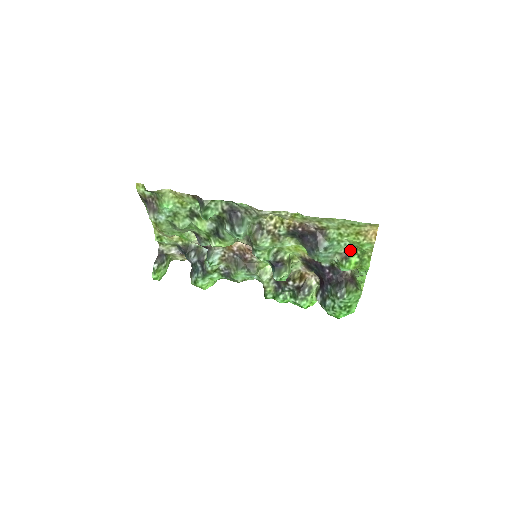
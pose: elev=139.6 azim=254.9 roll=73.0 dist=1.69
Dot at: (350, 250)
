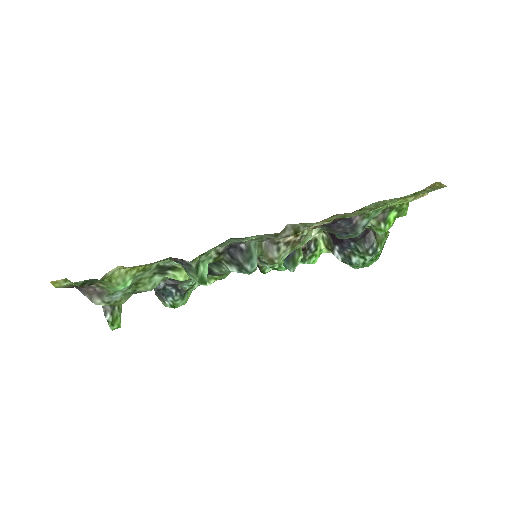
Dot at: (387, 209)
